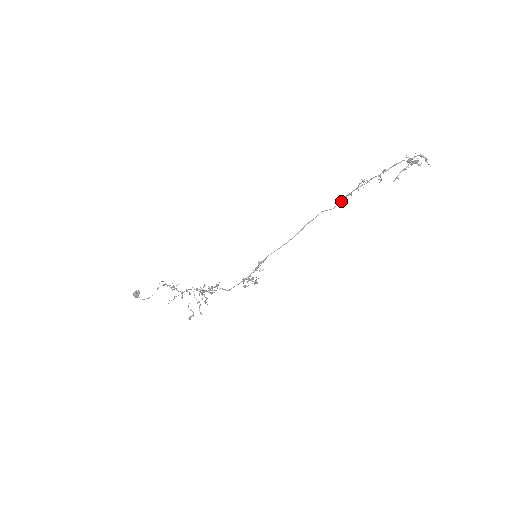
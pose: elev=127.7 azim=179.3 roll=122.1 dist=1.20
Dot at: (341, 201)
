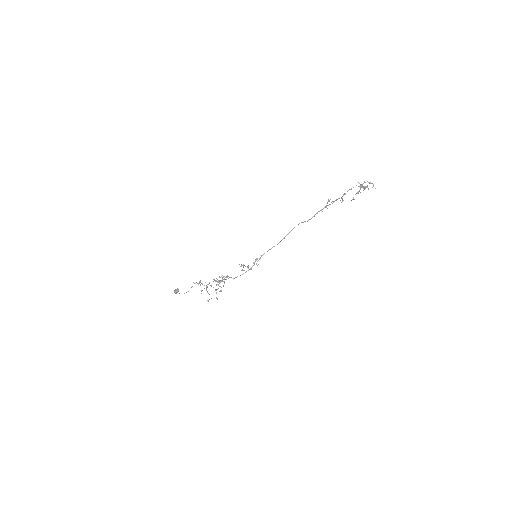
Dot at: (314, 215)
